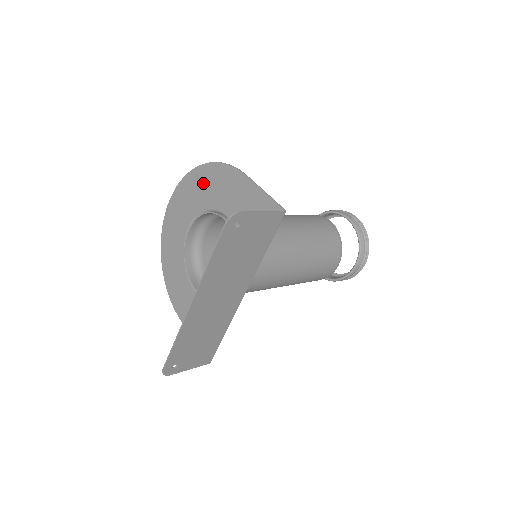
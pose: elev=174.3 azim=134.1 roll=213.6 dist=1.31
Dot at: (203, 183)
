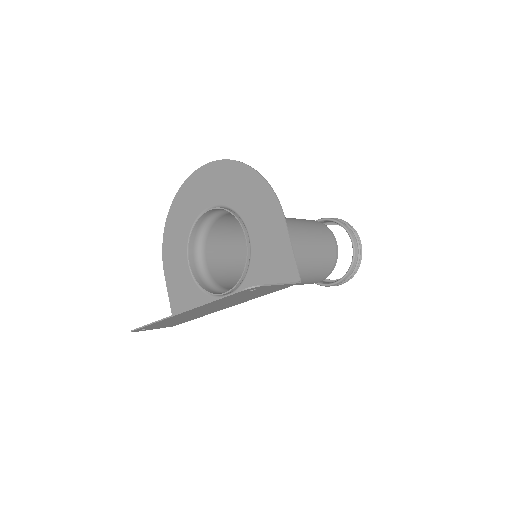
Dot at: (242, 184)
